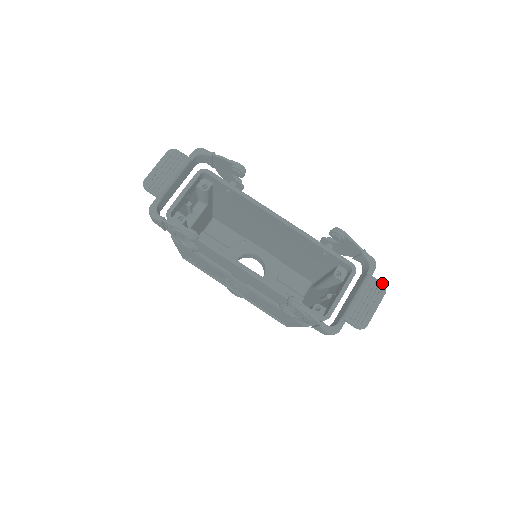
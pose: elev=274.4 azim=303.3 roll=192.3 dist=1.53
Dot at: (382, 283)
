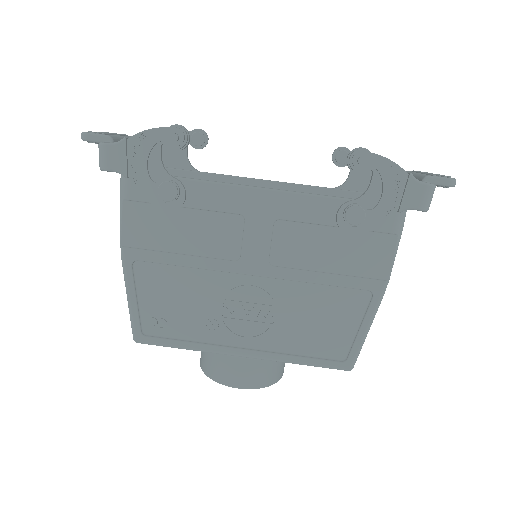
Dot at: occluded
